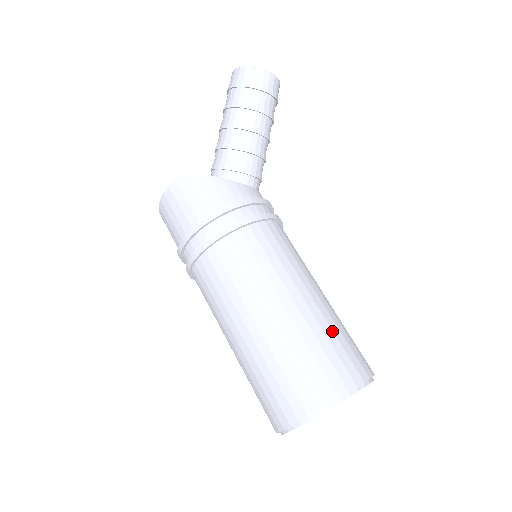
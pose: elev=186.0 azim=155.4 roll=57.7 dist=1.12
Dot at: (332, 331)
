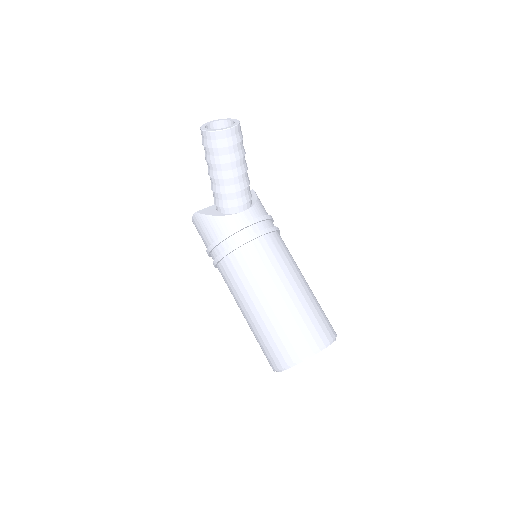
Dot at: (288, 323)
